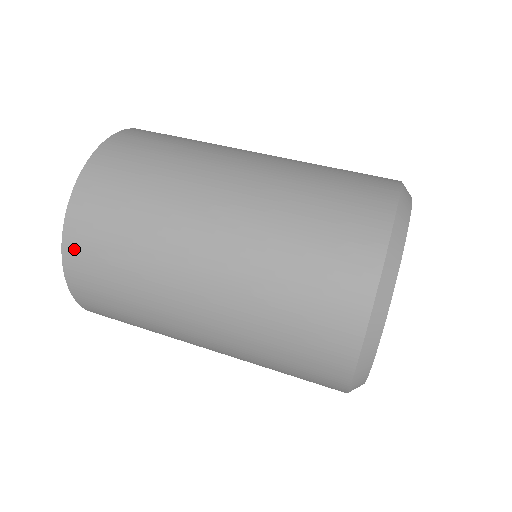
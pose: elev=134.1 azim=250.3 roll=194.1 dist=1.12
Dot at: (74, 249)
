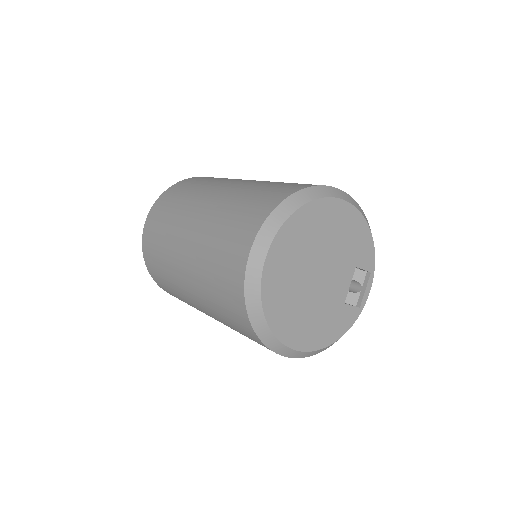
Dot at: (181, 183)
